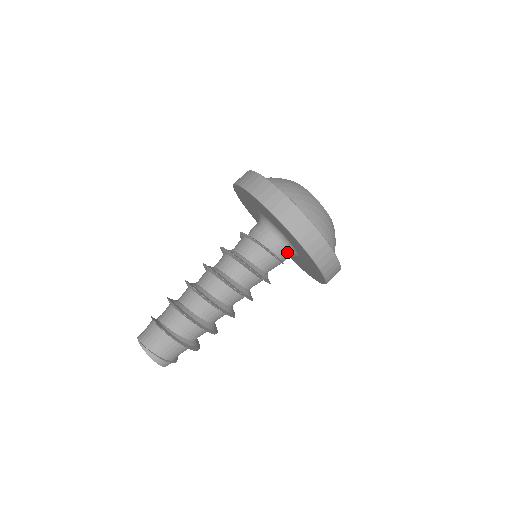
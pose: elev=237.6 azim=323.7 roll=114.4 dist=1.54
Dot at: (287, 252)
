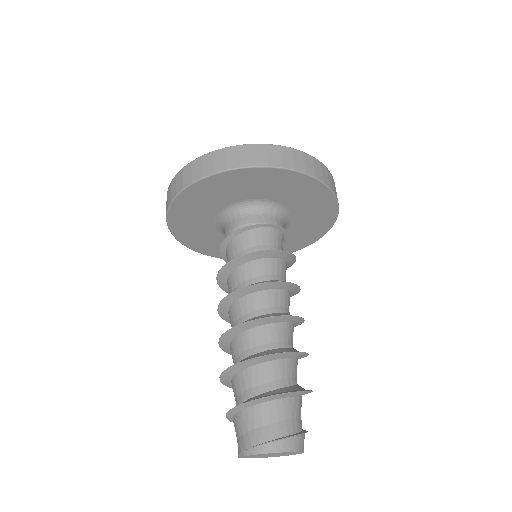
Dot at: (265, 214)
